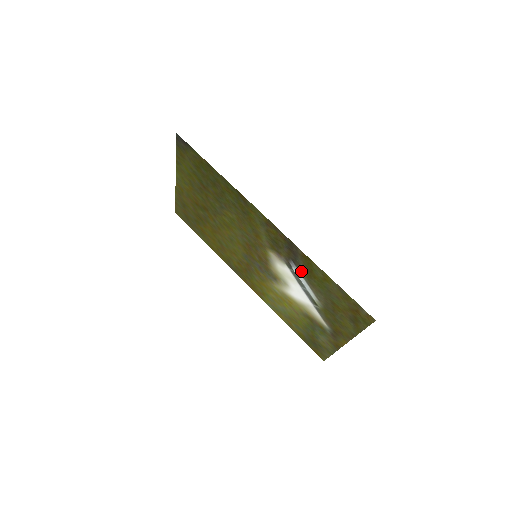
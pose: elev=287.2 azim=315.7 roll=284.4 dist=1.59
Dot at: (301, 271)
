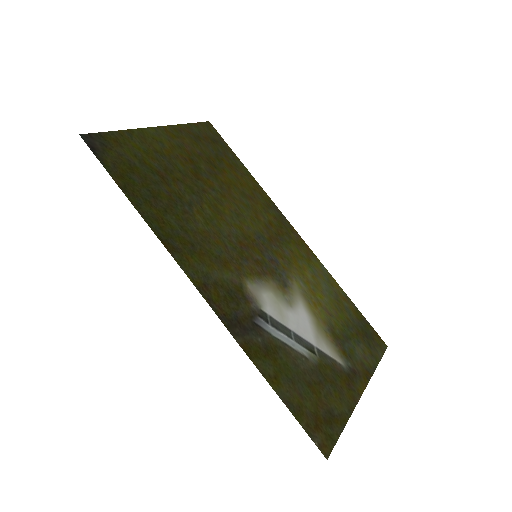
Dot at: (268, 336)
